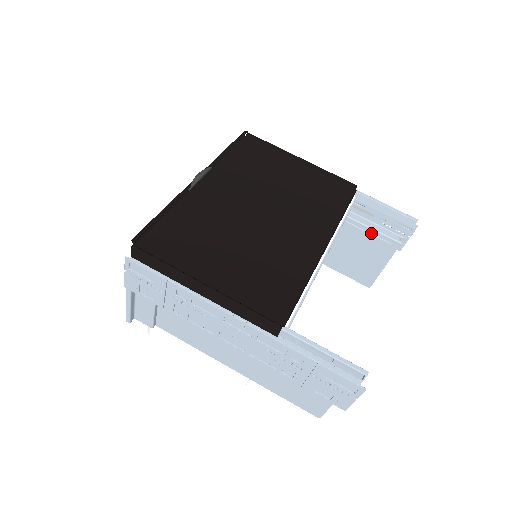
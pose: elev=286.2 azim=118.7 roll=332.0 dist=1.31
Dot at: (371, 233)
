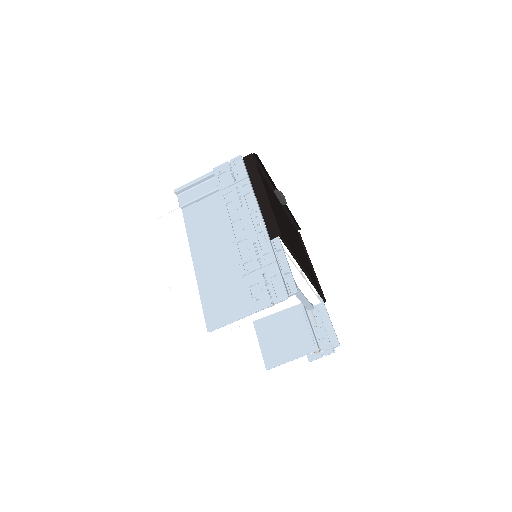
Dot at: (308, 330)
